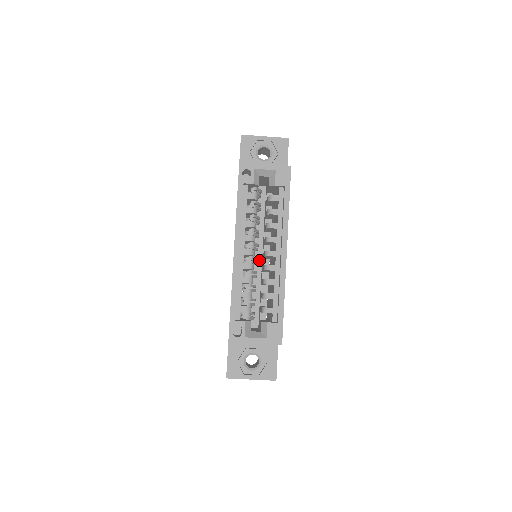
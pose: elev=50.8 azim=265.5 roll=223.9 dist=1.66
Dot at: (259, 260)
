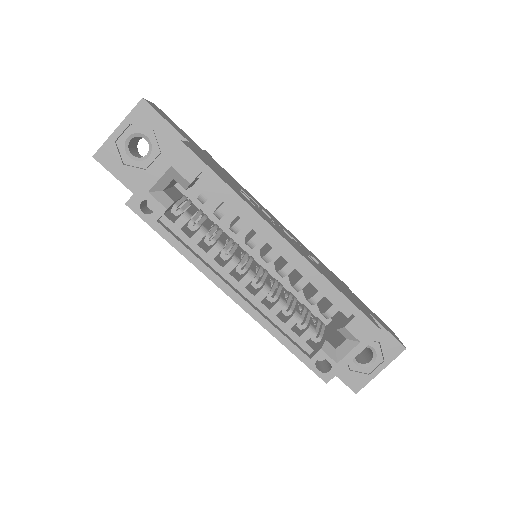
Dot at: occluded
